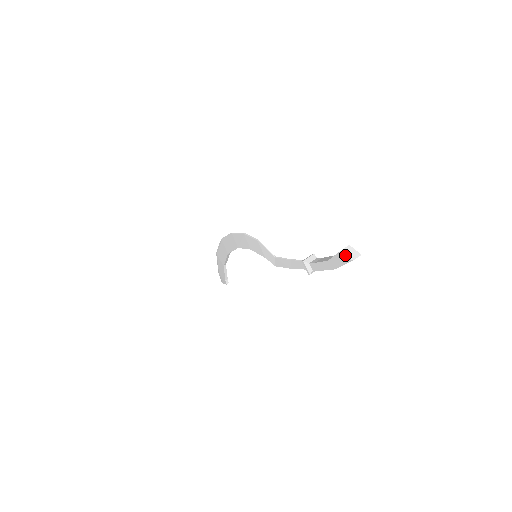
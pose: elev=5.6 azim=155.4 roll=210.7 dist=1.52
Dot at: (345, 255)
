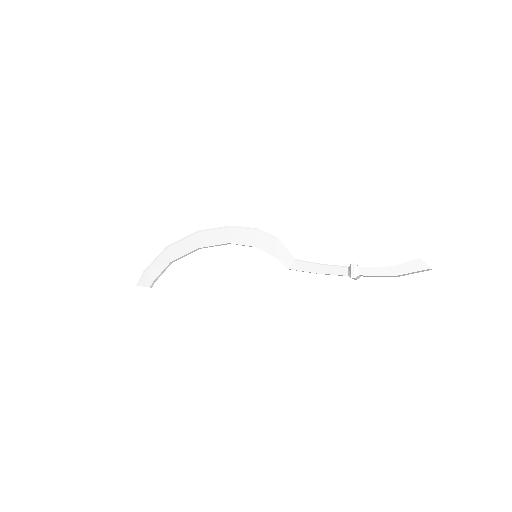
Dot at: (424, 262)
